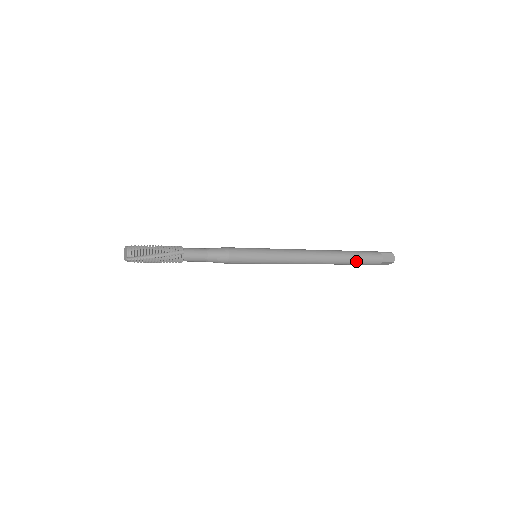
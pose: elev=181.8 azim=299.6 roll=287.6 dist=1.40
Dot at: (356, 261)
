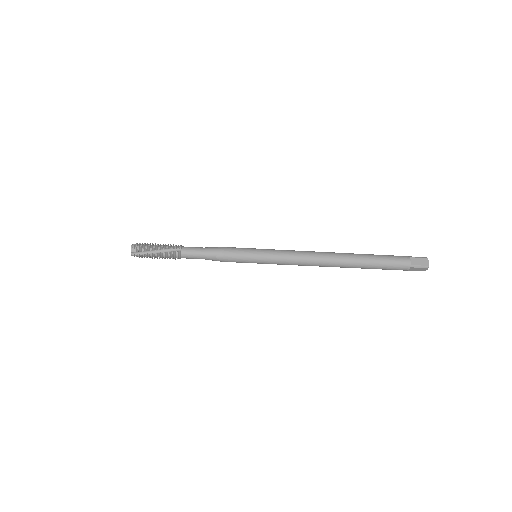
Dot at: (374, 265)
